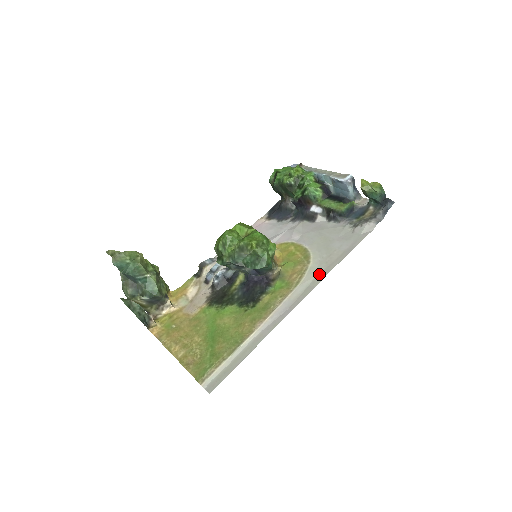
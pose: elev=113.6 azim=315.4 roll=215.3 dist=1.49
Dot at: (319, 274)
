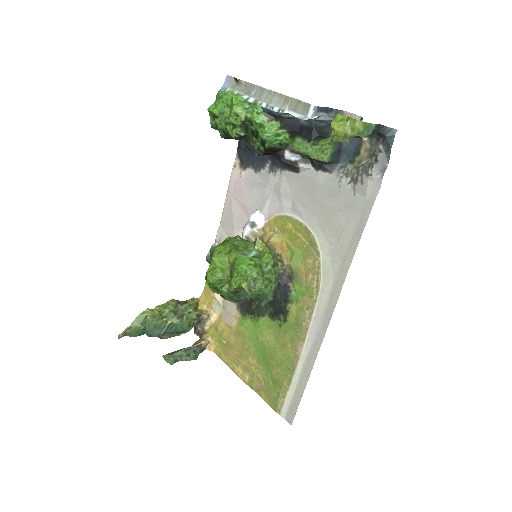
Dot at: (337, 274)
